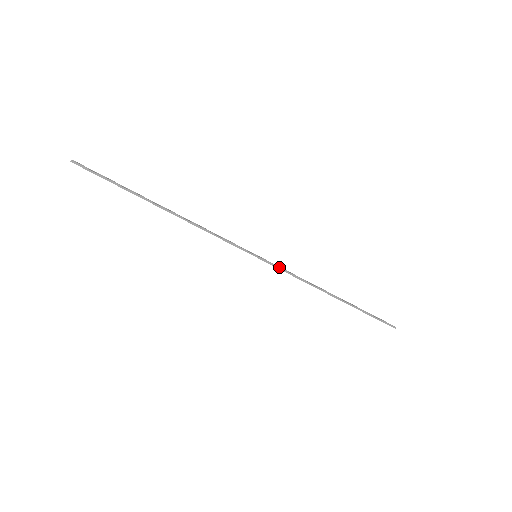
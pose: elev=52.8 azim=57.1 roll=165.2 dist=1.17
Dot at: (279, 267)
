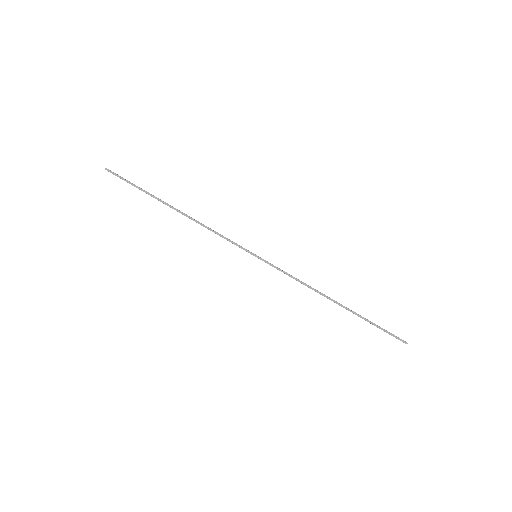
Dot at: (278, 268)
